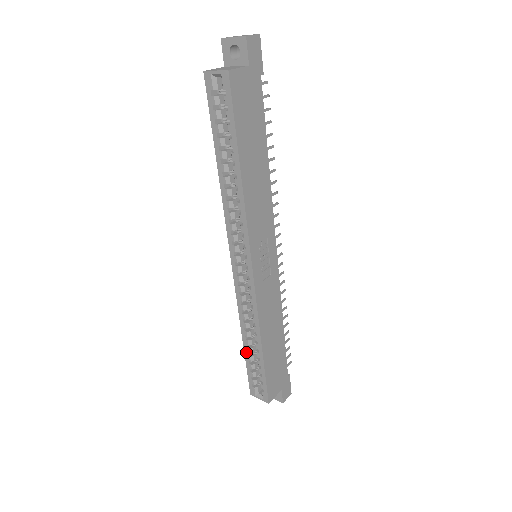
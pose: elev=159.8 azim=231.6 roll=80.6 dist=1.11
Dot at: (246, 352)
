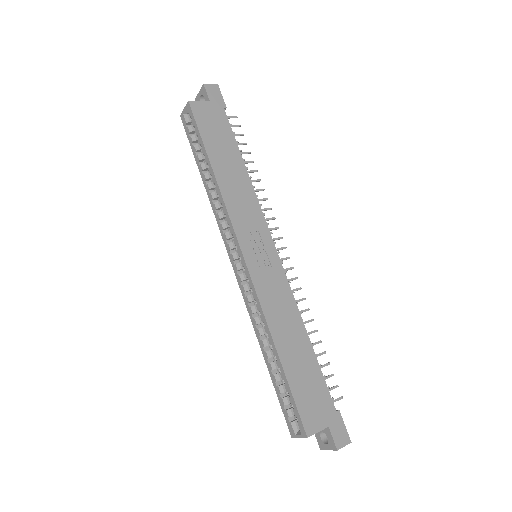
Dot at: (270, 371)
